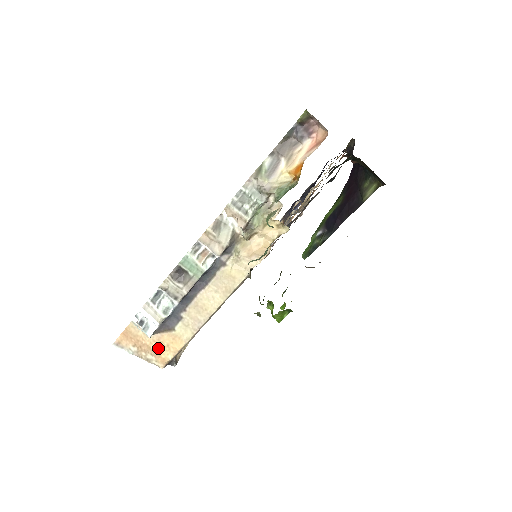
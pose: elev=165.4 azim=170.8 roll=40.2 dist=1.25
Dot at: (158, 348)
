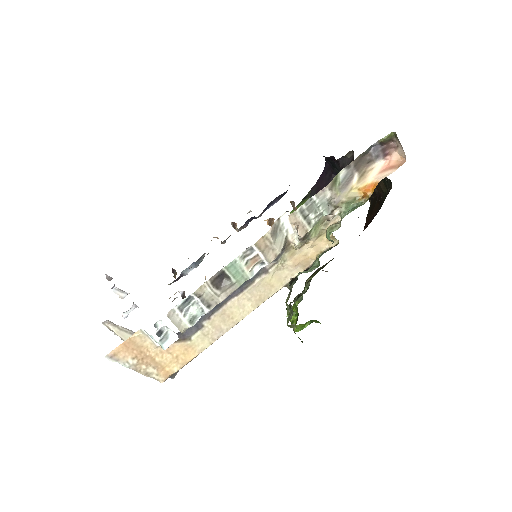
Dot at: (164, 360)
